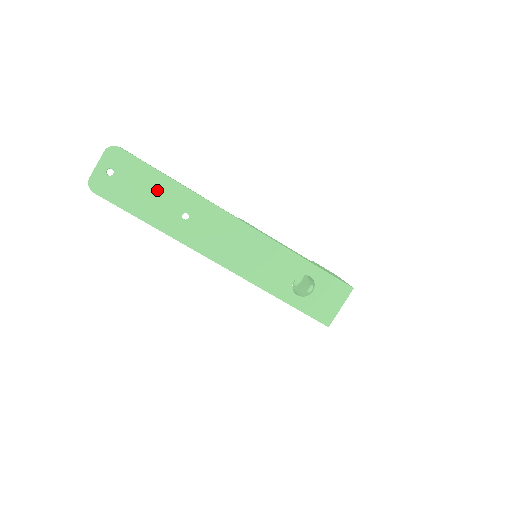
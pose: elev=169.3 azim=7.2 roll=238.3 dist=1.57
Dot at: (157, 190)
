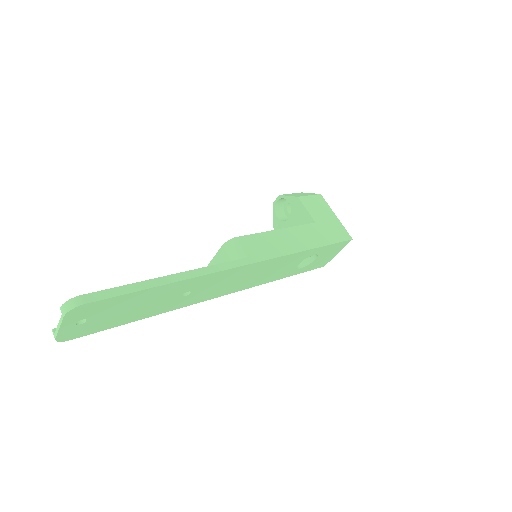
Dot at: (148, 299)
